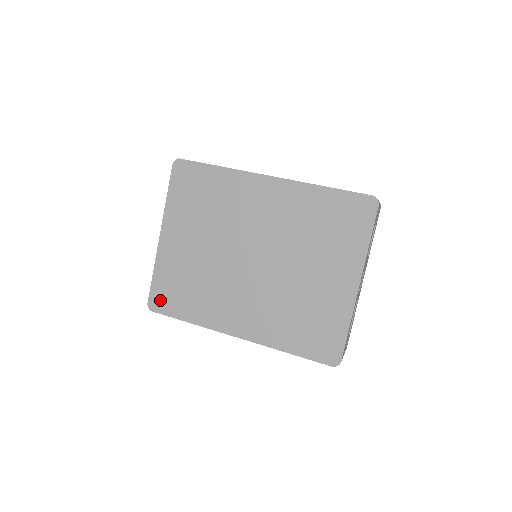
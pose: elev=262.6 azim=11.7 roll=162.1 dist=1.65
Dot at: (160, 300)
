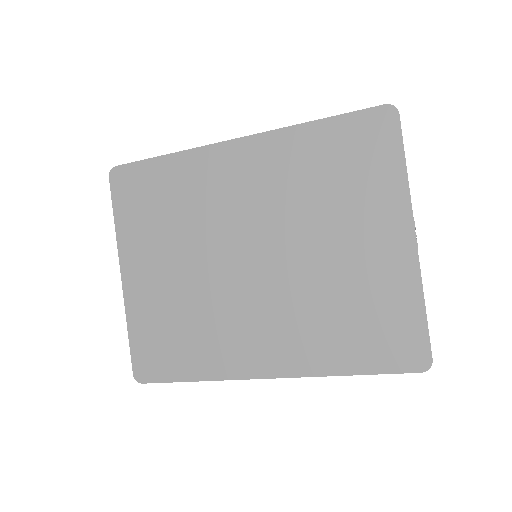
Dot at: (148, 364)
